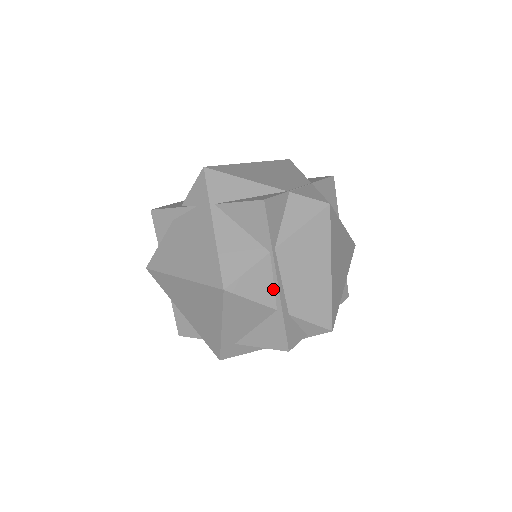
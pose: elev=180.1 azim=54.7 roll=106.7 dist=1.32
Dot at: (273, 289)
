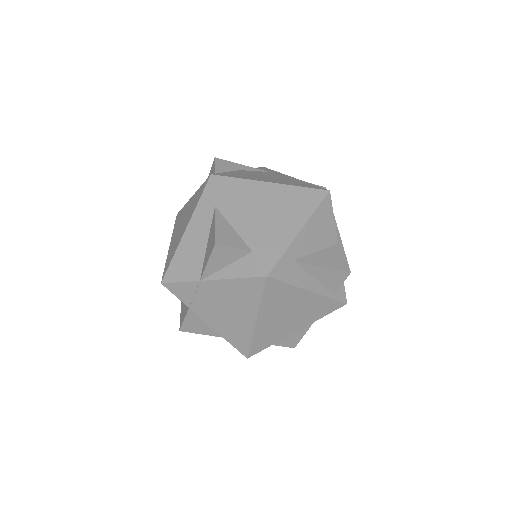
Dot at: occluded
